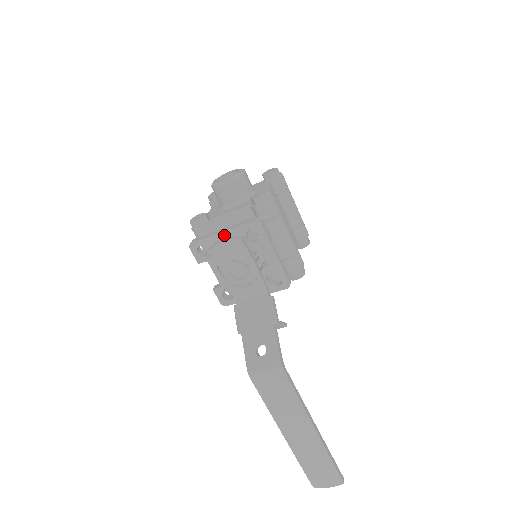
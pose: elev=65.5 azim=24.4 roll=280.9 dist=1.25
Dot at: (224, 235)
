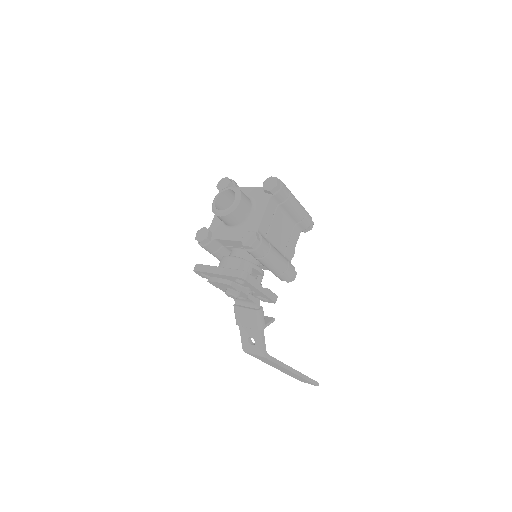
Dot at: (218, 275)
